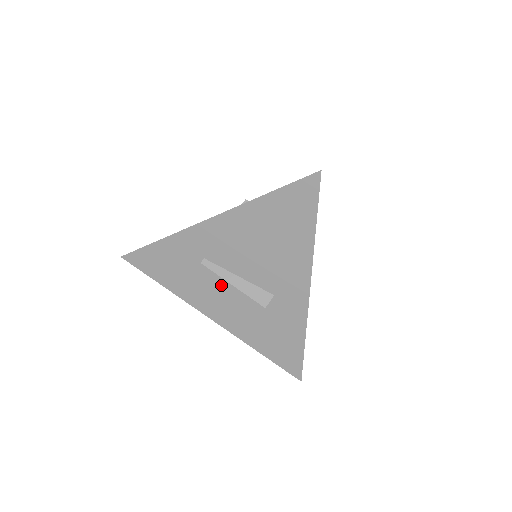
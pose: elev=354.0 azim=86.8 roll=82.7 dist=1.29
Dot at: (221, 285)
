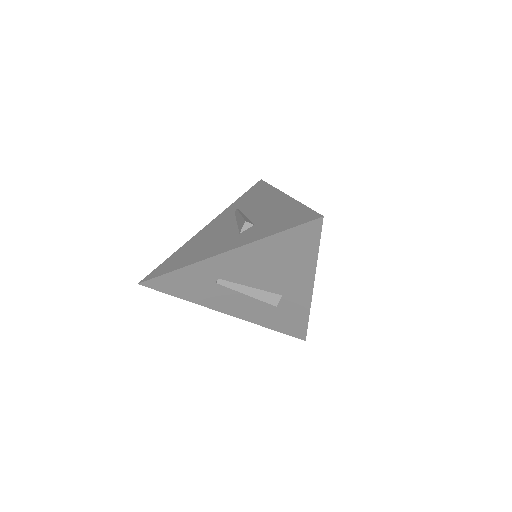
Dot at: (235, 293)
